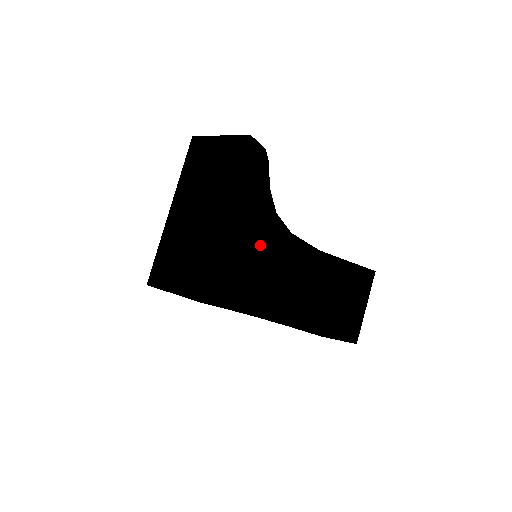
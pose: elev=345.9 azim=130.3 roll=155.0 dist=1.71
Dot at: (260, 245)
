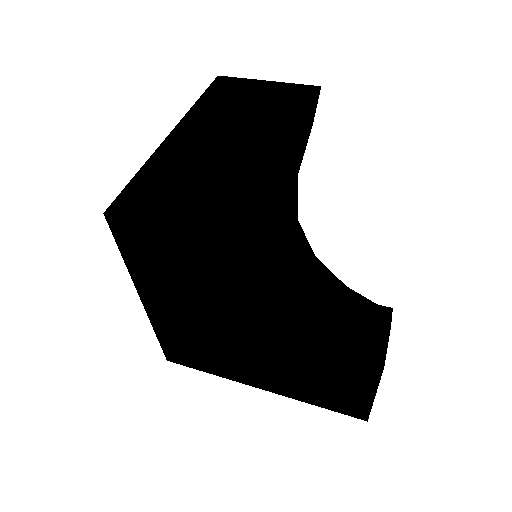
Dot at: (291, 226)
